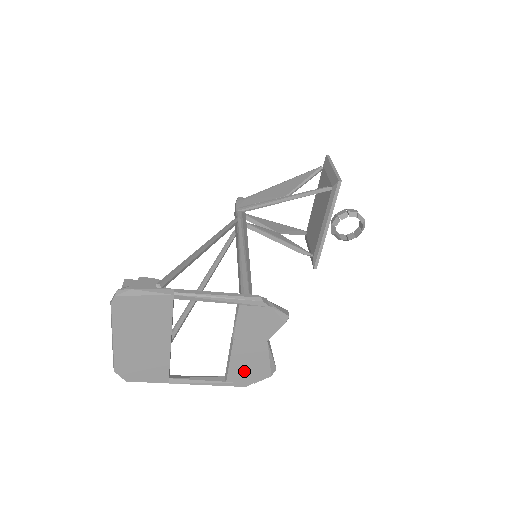
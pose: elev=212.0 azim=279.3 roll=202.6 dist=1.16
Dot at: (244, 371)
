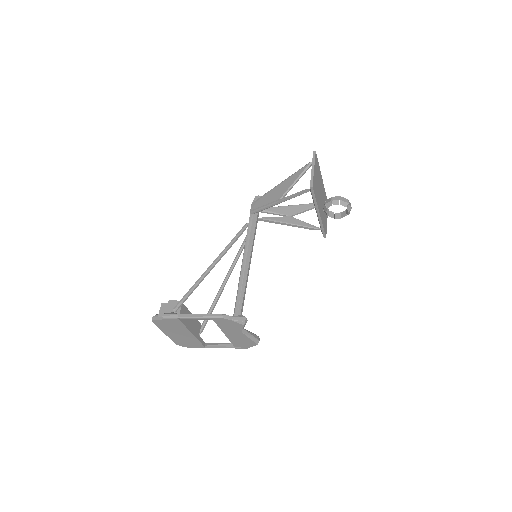
Dot at: (240, 343)
